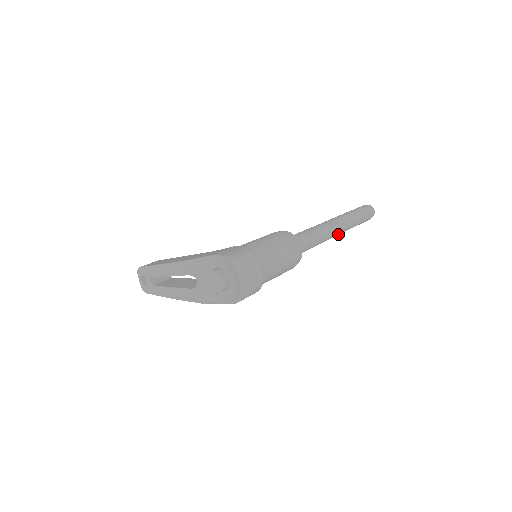
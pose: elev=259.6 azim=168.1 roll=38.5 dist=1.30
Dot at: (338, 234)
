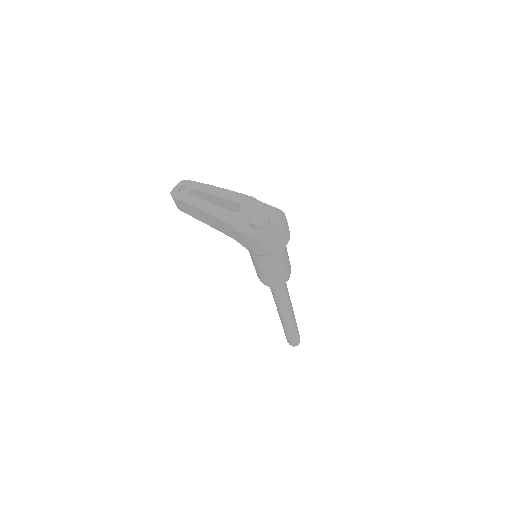
Dot at: (286, 318)
